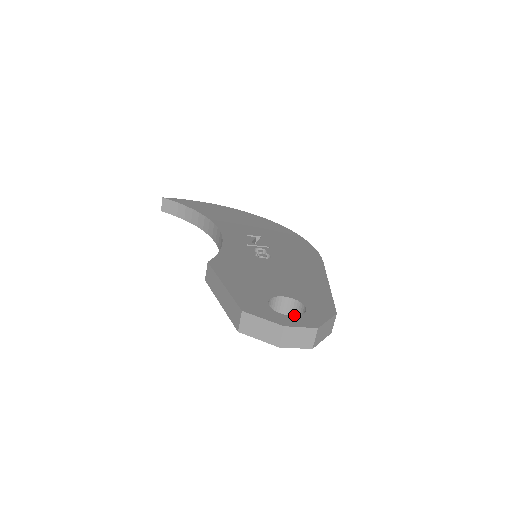
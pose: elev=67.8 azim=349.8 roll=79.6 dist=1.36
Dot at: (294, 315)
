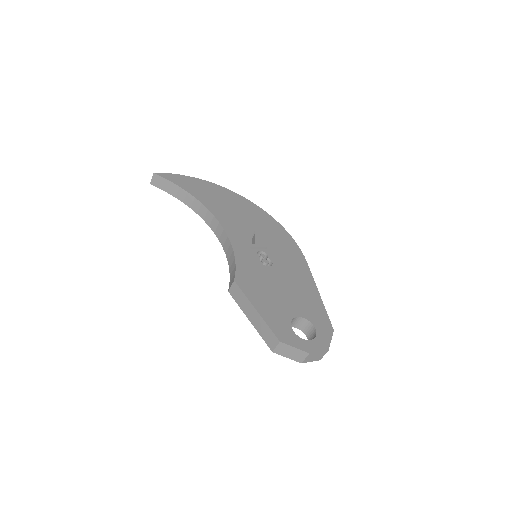
Dot at: (302, 328)
